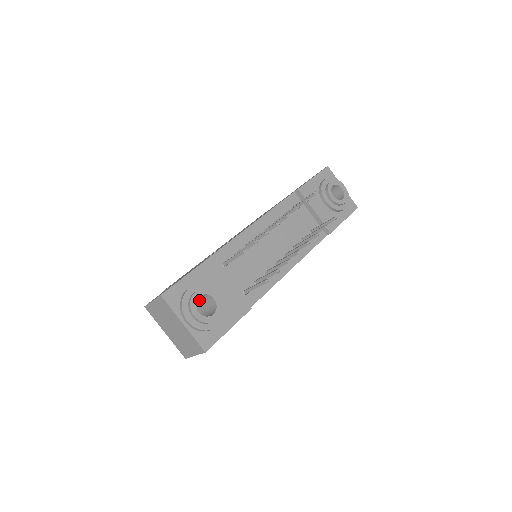
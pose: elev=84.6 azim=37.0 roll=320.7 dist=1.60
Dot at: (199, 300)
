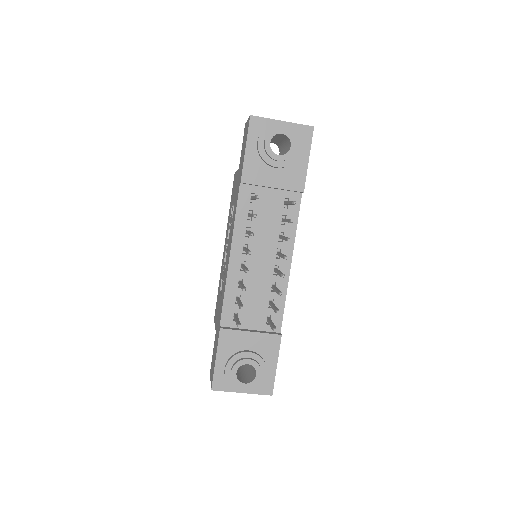
Dot at: occluded
